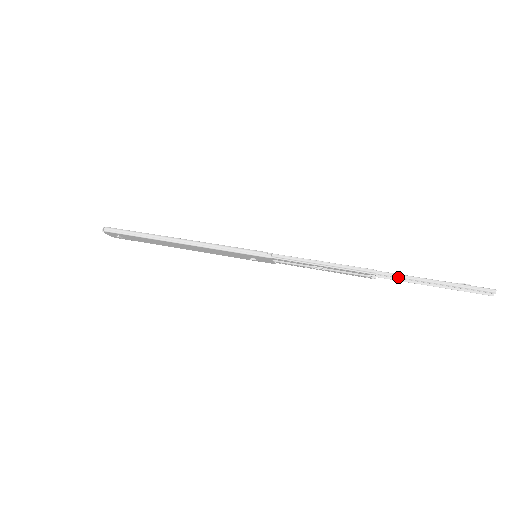
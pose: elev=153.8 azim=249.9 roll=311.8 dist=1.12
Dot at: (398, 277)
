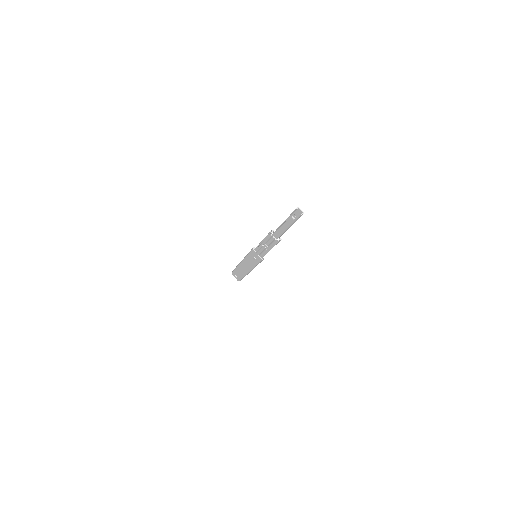
Dot at: (277, 229)
